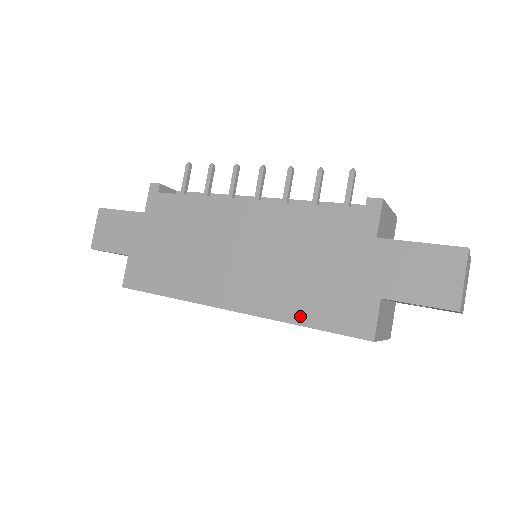
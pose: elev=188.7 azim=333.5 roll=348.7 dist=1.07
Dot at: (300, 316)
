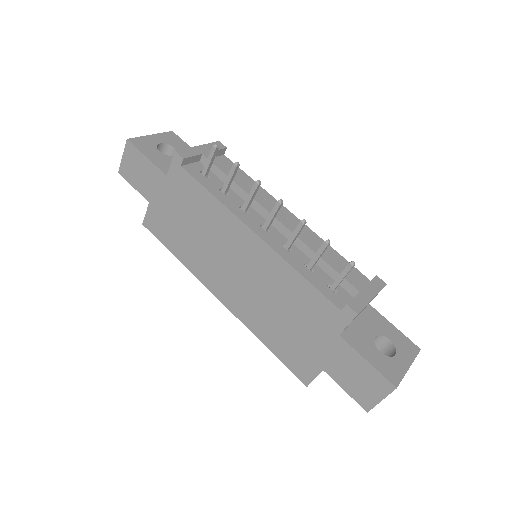
Dot at: (266, 340)
